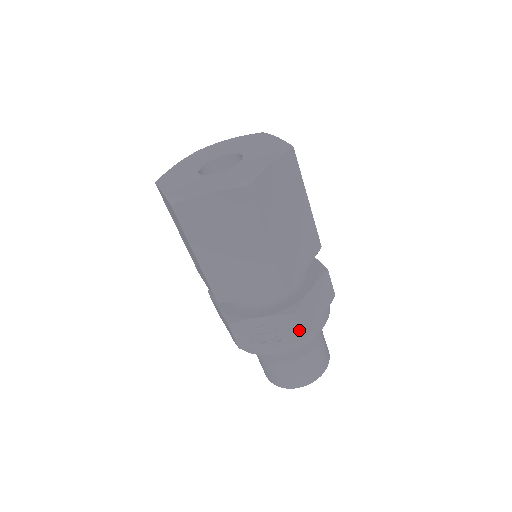
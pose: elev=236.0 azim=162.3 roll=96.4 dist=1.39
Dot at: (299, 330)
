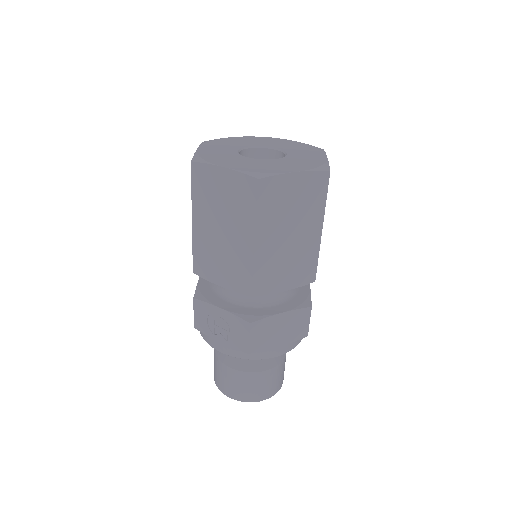
Dot at: (248, 342)
